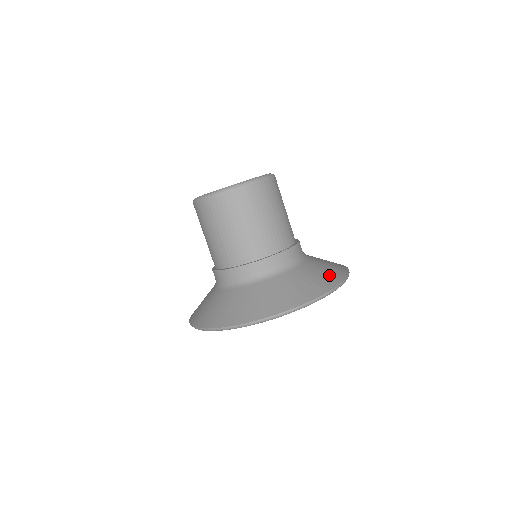
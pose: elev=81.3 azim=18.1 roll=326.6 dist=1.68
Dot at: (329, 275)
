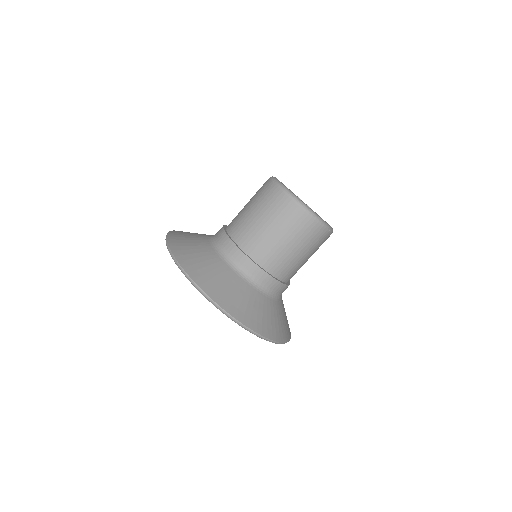
Dot at: (257, 318)
